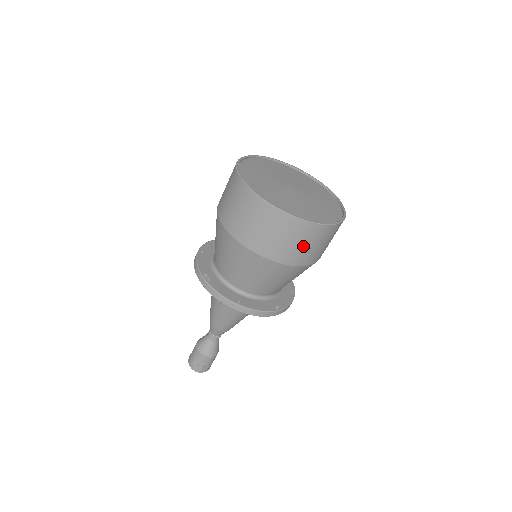
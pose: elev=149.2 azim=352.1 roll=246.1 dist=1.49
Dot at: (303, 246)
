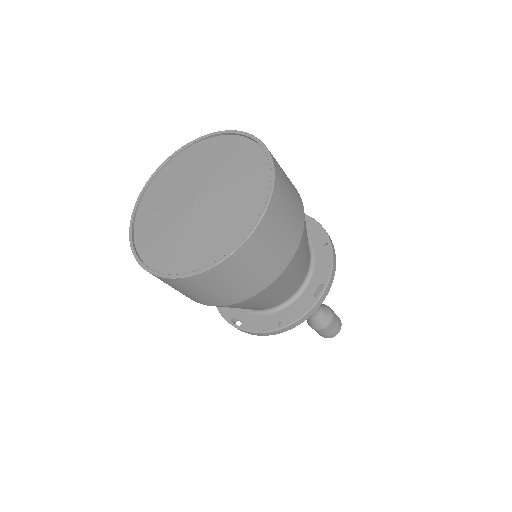
Dot at: (261, 263)
